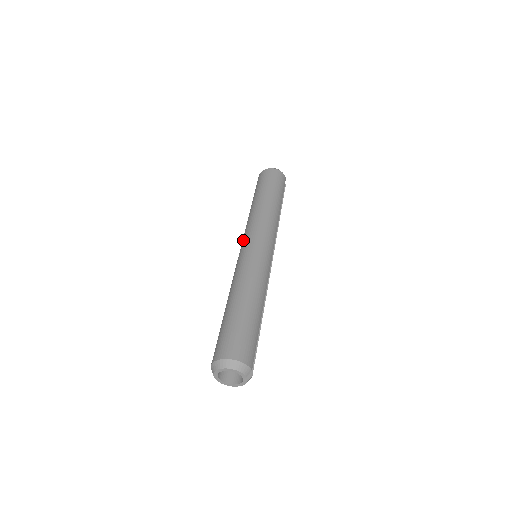
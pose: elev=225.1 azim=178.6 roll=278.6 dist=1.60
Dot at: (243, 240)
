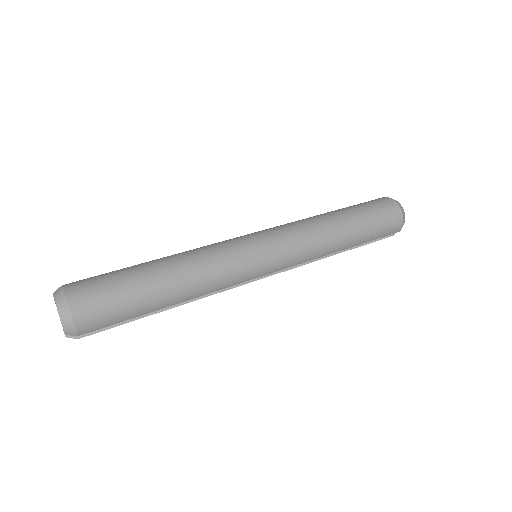
Dot at: (266, 229)
